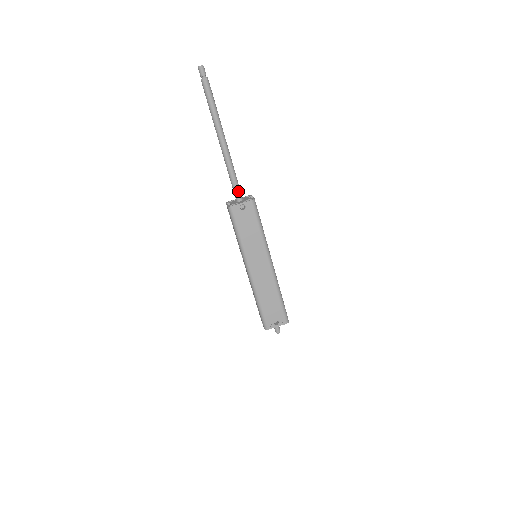
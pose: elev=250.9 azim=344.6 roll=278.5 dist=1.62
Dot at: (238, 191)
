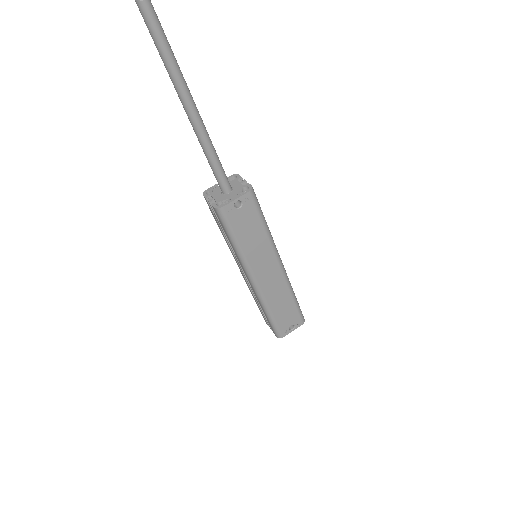
Dot at: (224, 179)
